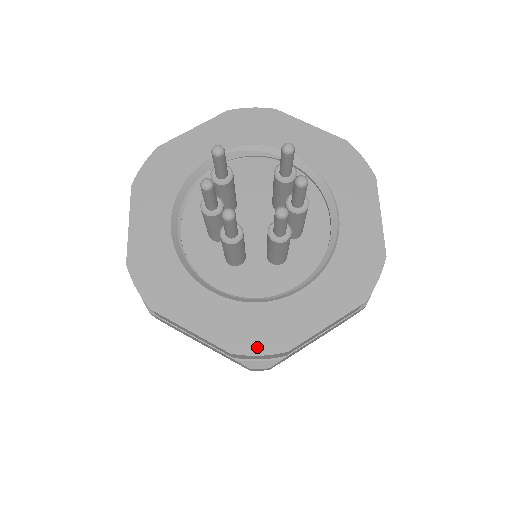
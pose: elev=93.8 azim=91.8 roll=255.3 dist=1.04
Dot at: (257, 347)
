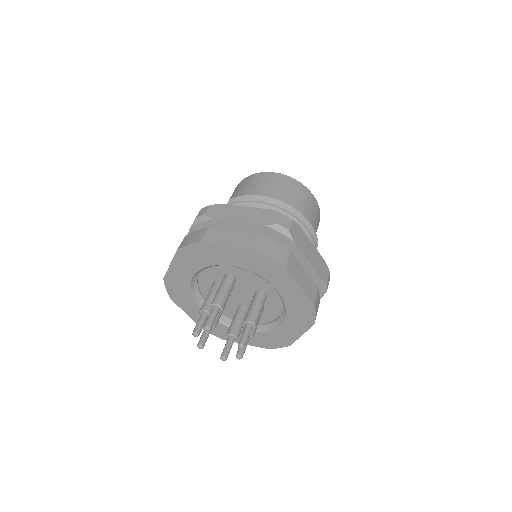
Dot at: (212, 332)
